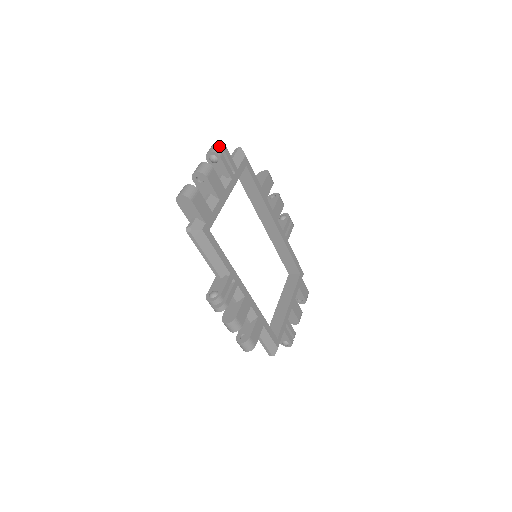
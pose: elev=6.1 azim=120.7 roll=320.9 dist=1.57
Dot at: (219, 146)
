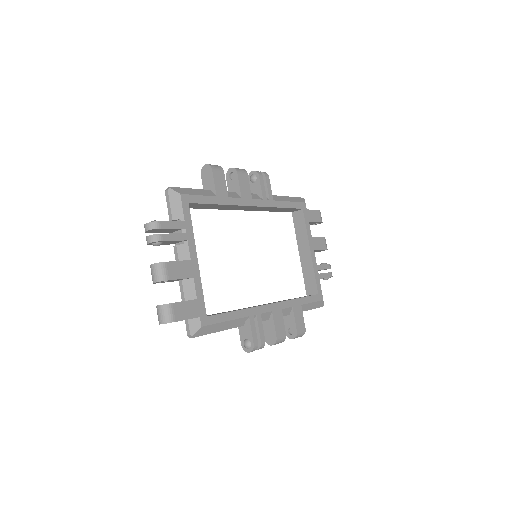
Dot at: (152, 229)
